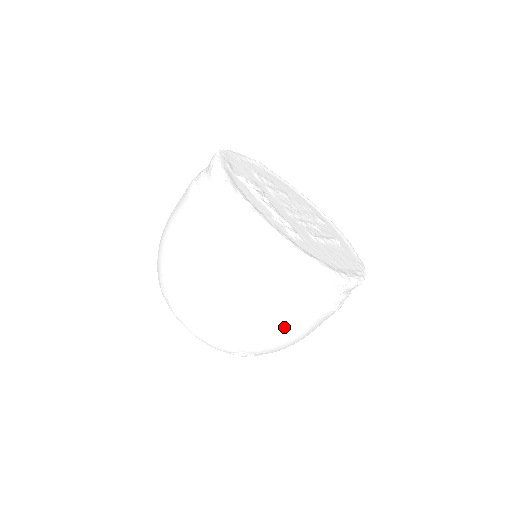
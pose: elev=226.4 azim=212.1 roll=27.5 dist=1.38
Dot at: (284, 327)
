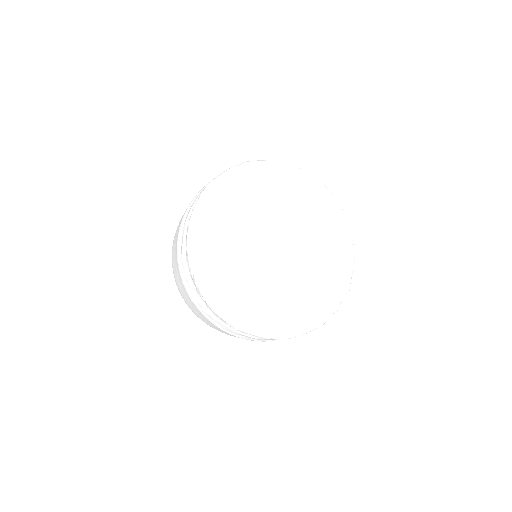
Dot at: (214, 327)
